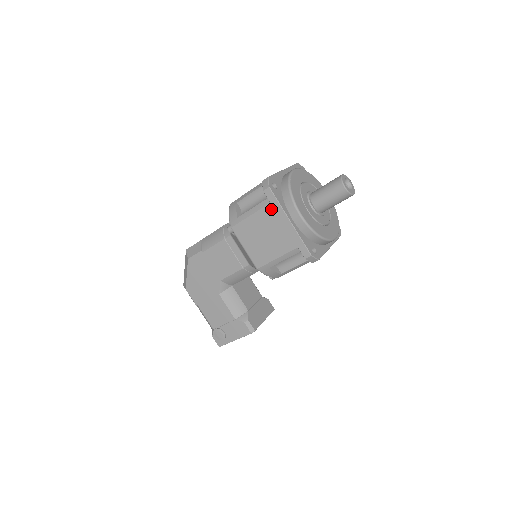
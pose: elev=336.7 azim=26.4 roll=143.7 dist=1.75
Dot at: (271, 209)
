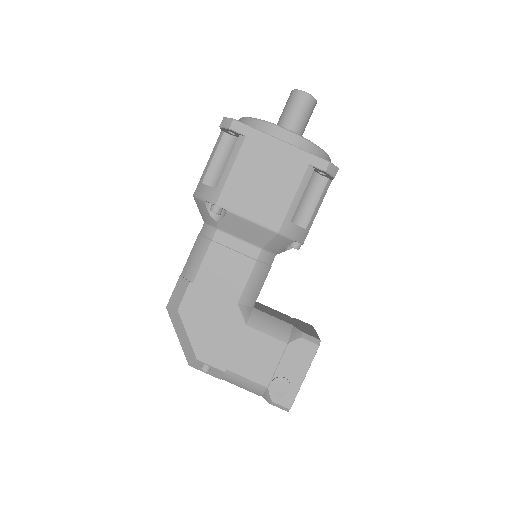
Dot at: (251, 143)
